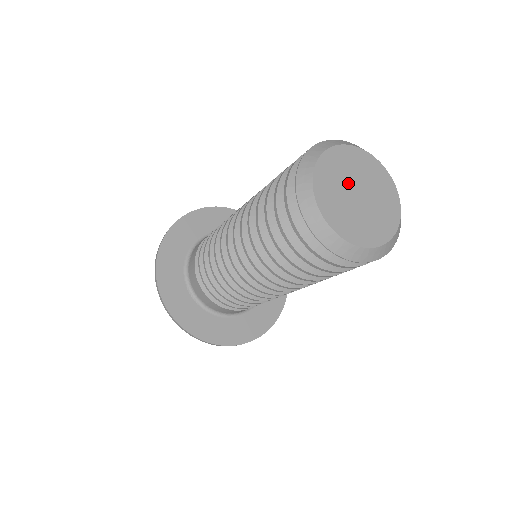
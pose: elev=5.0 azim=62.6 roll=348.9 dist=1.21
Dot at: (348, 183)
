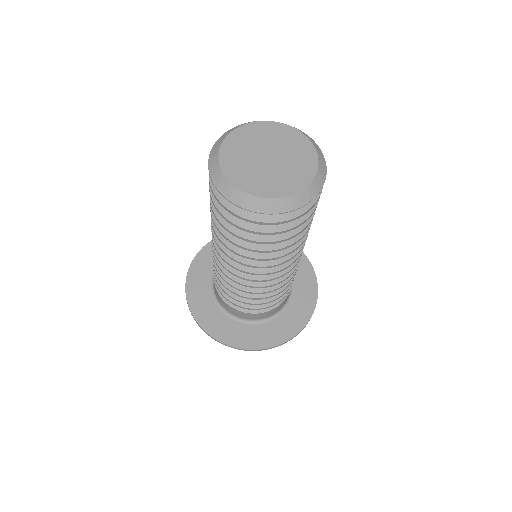
Dot at: (258, 150)
